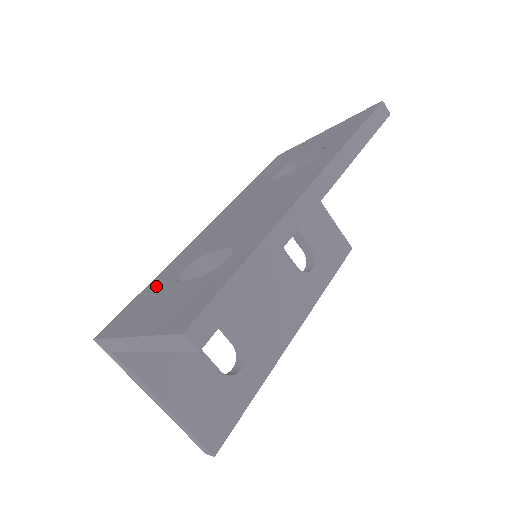
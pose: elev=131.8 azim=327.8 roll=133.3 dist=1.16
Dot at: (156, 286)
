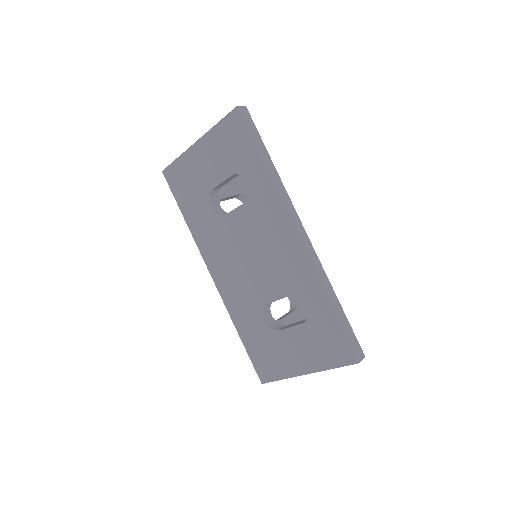
Dot at: (255, 336)
